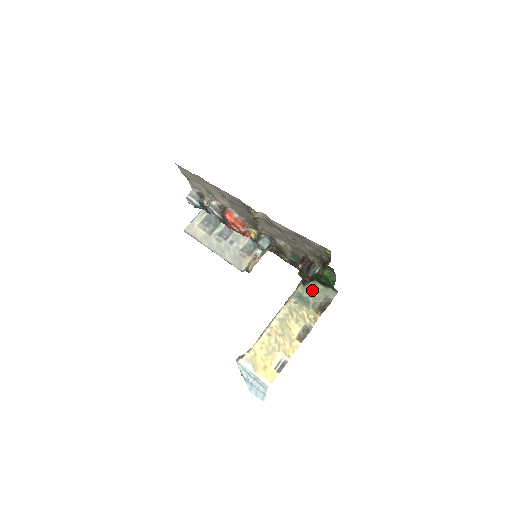
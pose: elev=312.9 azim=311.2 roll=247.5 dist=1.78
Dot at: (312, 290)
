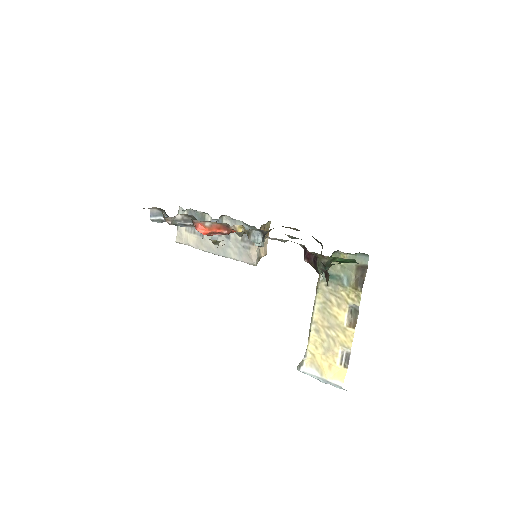
Dot at: occluded
